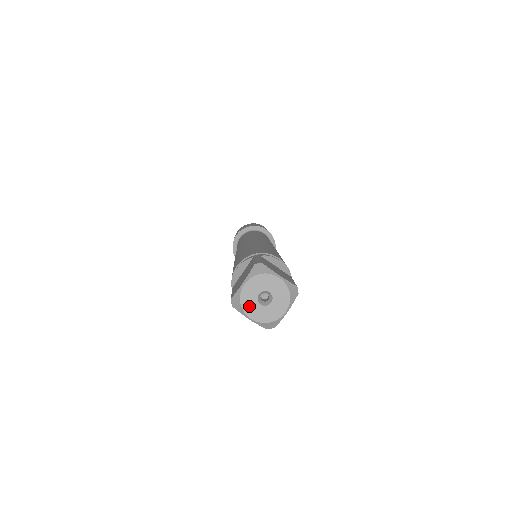
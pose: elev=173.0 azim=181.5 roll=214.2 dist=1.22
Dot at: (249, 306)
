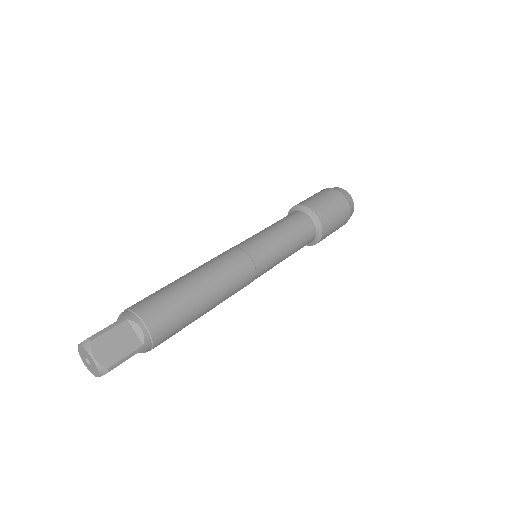
Dot at: (82, 357)
